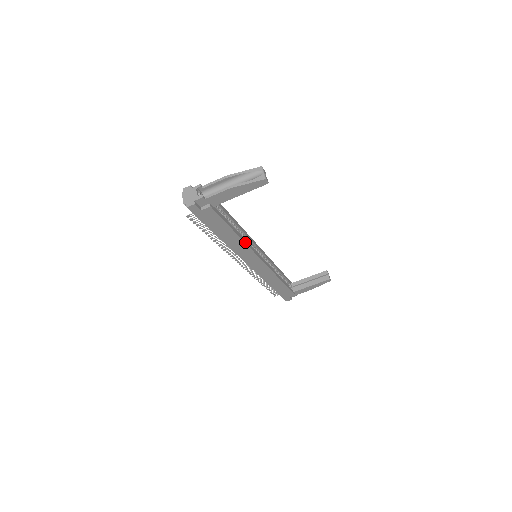
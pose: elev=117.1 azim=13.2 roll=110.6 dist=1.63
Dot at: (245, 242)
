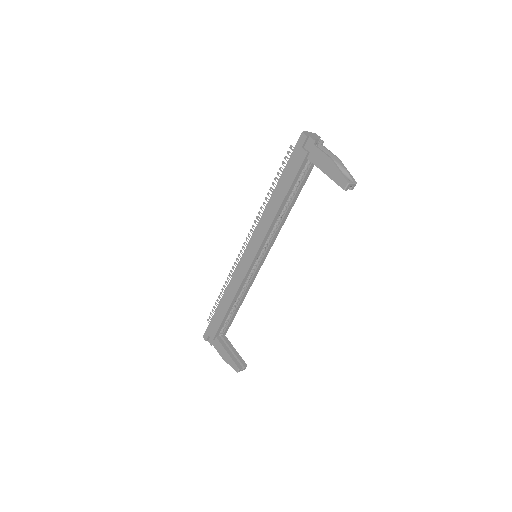
Dot at: (273, 222)
